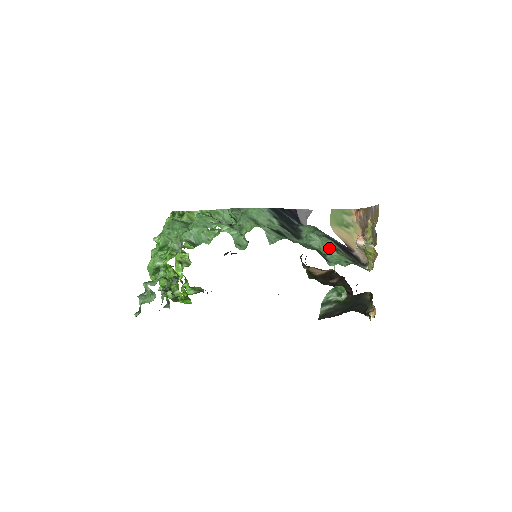
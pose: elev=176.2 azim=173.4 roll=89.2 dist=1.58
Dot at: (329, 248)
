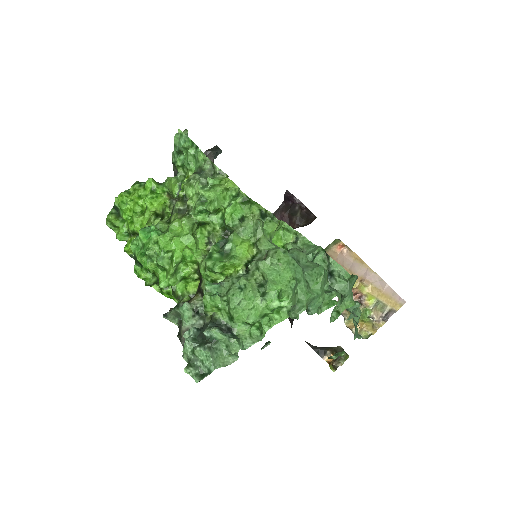
Dot at: occluded
